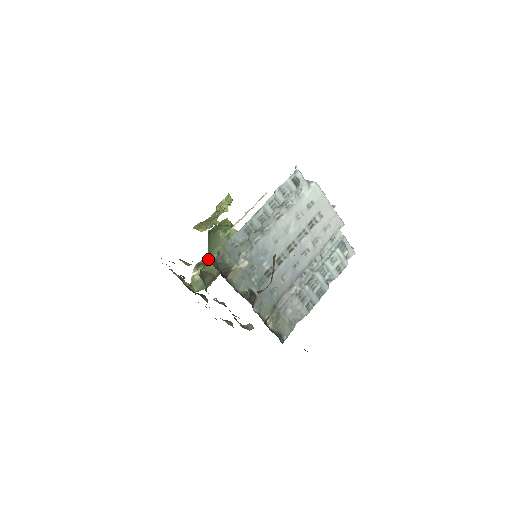
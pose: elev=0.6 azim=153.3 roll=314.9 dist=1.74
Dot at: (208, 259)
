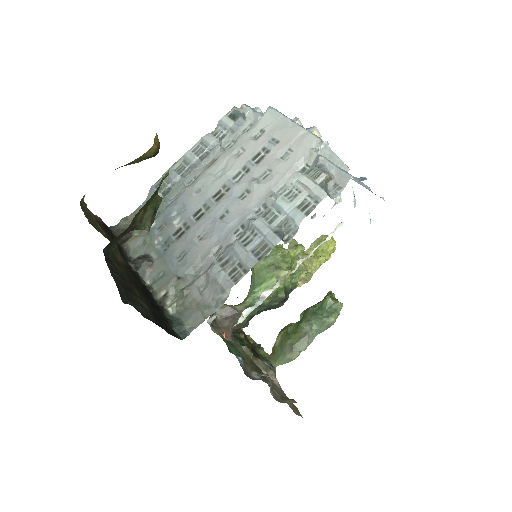
Dot at: occluded
